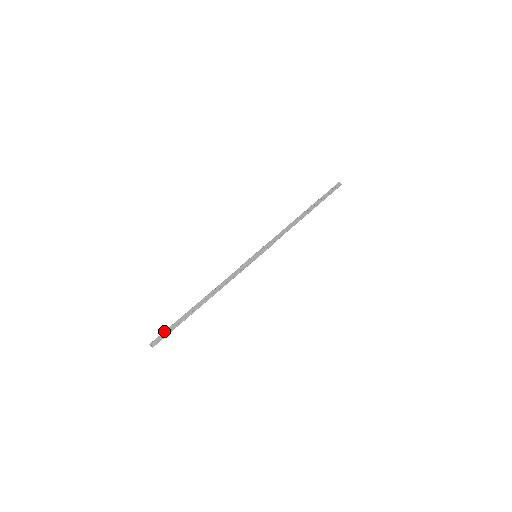
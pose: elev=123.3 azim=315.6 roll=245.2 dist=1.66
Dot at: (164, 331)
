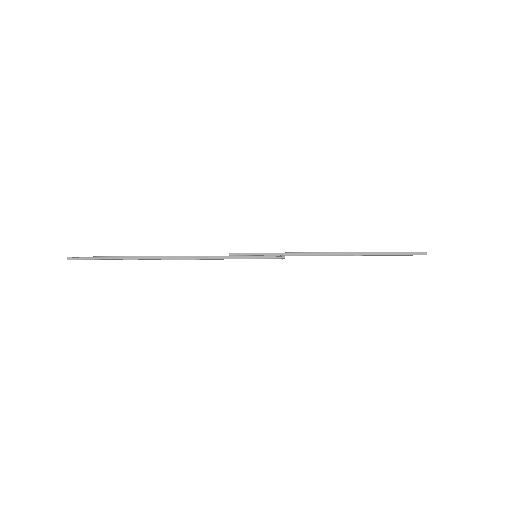
Dot at: (94, 257)
